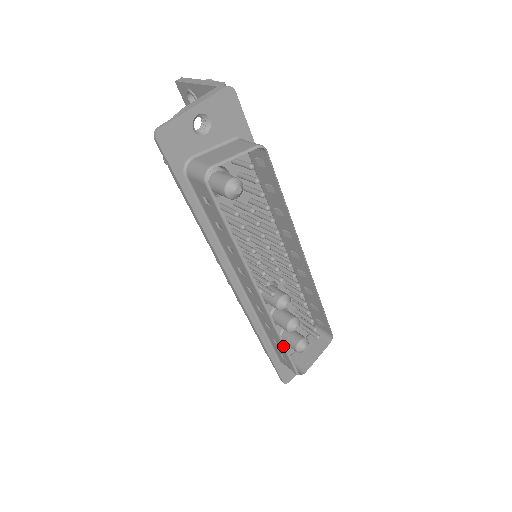
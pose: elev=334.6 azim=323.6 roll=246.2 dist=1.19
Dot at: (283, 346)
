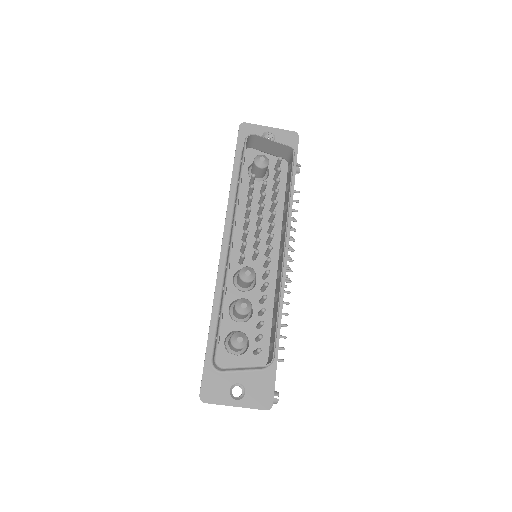
Dot at: (221, 308)
